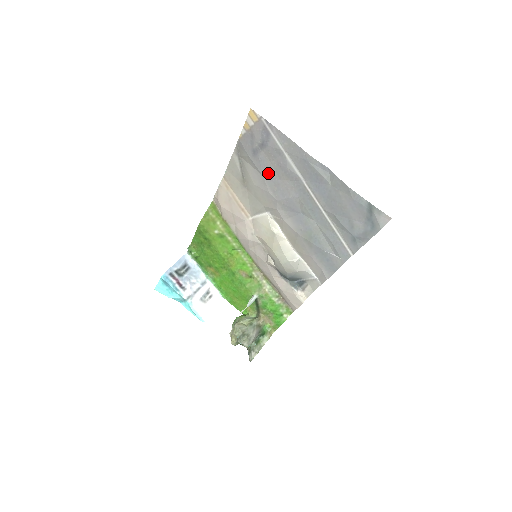
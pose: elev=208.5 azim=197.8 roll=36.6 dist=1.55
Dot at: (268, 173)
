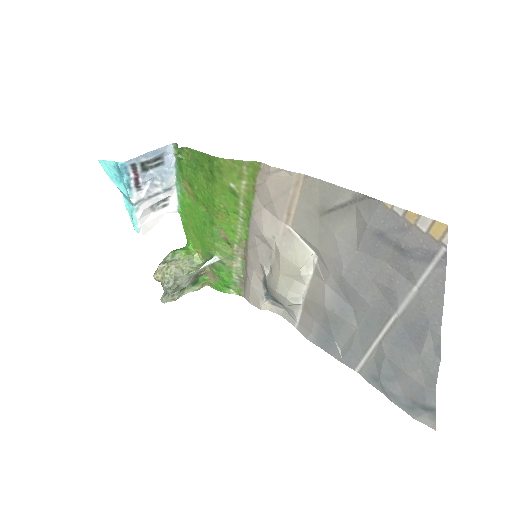
Dot at: (367, 258)
